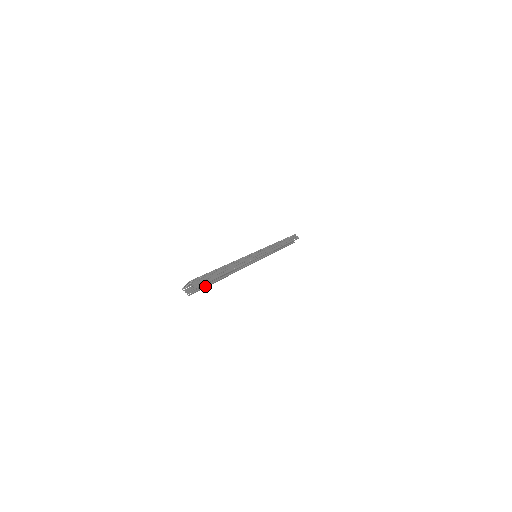
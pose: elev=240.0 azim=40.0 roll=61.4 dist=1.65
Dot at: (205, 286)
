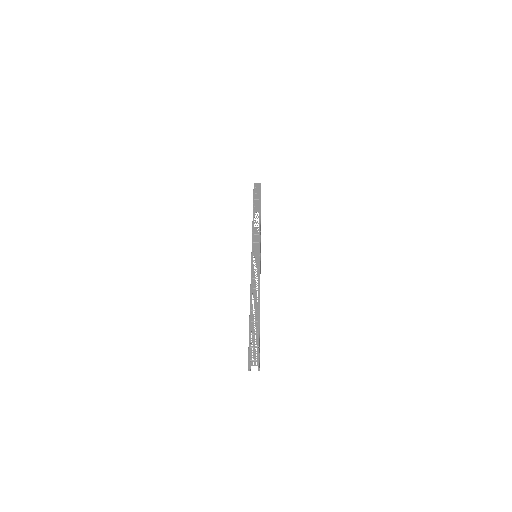
Dot at: occluded
